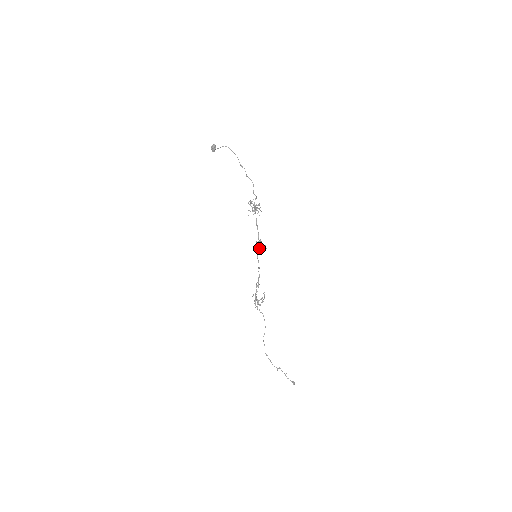
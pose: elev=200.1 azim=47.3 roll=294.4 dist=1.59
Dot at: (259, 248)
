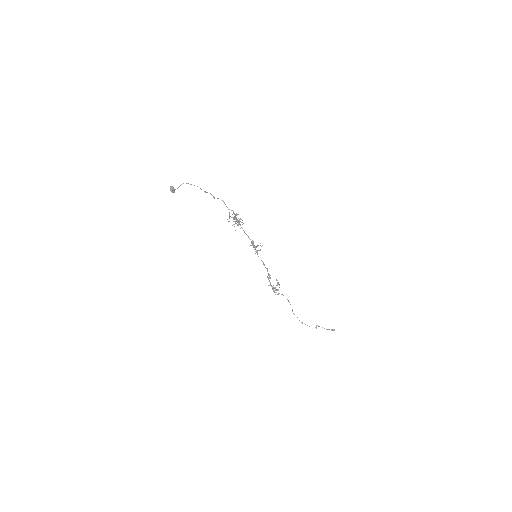
Dot at: (256, 250)
